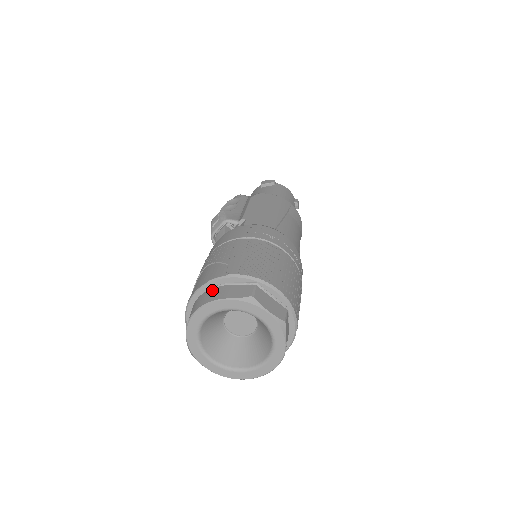
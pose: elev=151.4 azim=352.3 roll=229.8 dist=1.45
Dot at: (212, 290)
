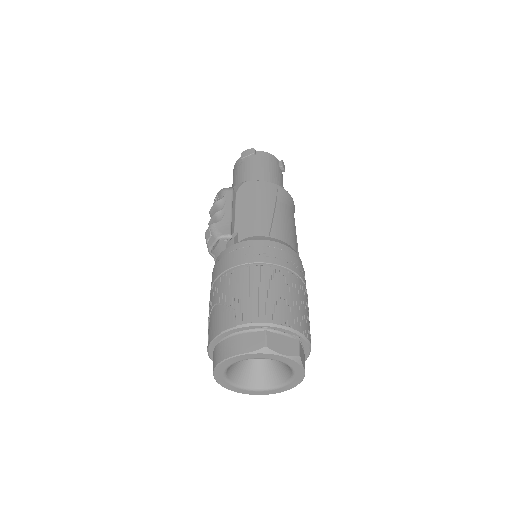
Dot at: (227, 341)
